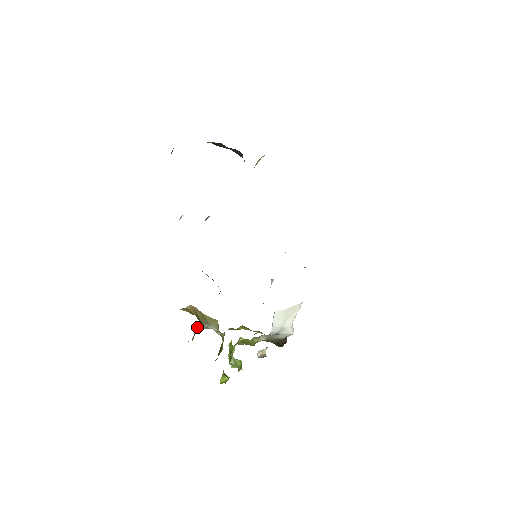
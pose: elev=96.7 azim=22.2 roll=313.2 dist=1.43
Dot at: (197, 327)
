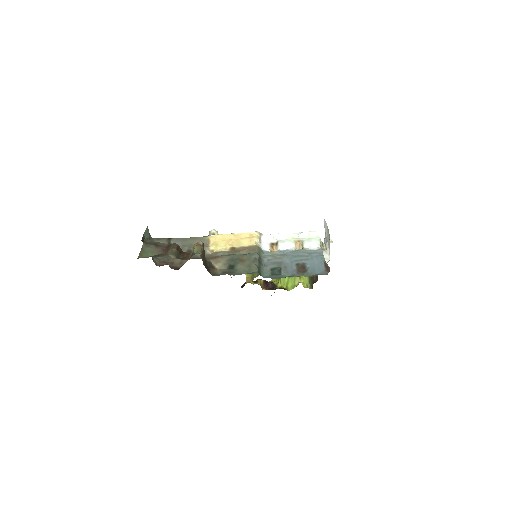
Dot at: (255, 275)
